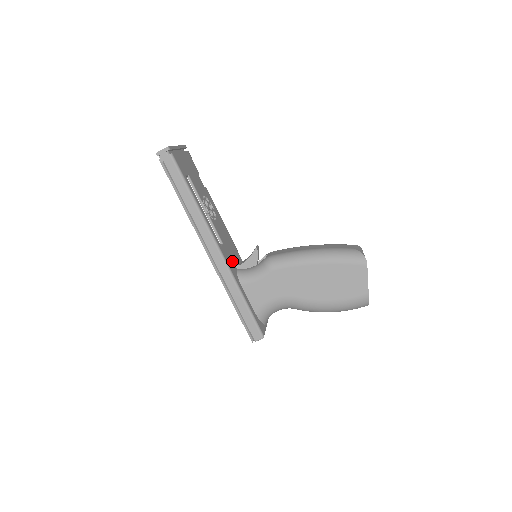
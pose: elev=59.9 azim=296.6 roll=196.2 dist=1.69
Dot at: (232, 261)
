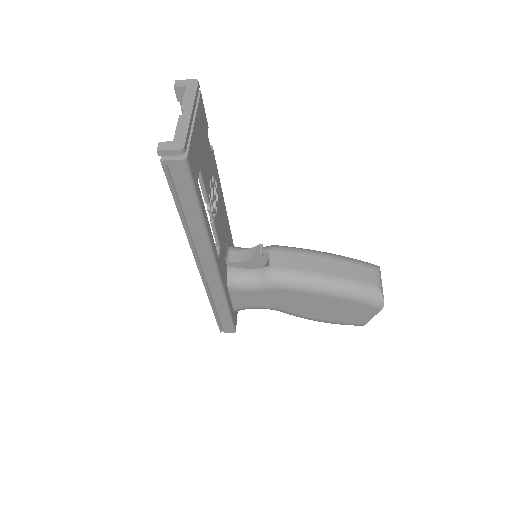
Dot at: (224, 261)
